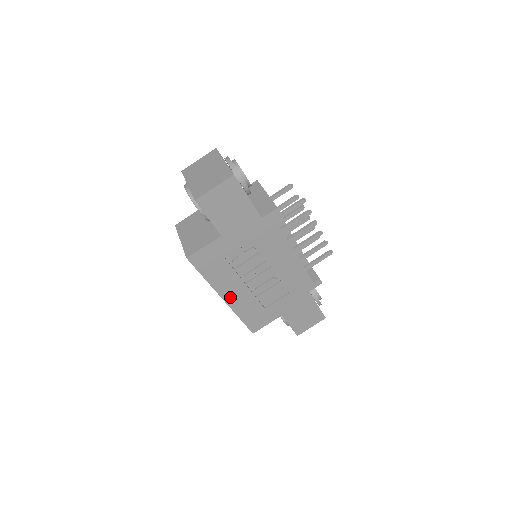
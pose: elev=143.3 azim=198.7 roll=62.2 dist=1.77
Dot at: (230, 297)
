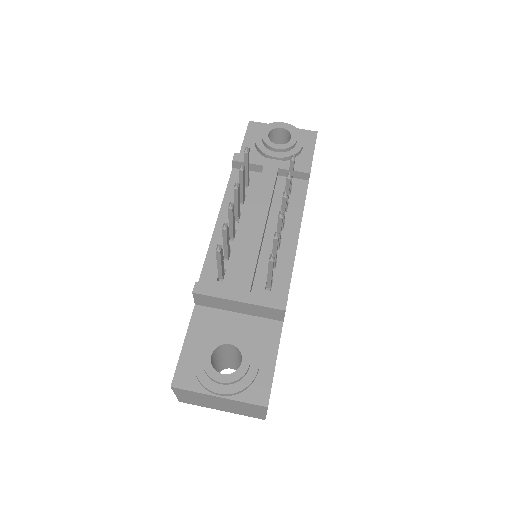
Dot at: occluded
